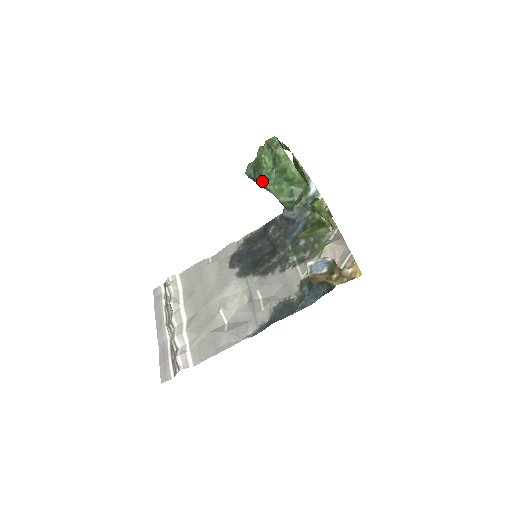
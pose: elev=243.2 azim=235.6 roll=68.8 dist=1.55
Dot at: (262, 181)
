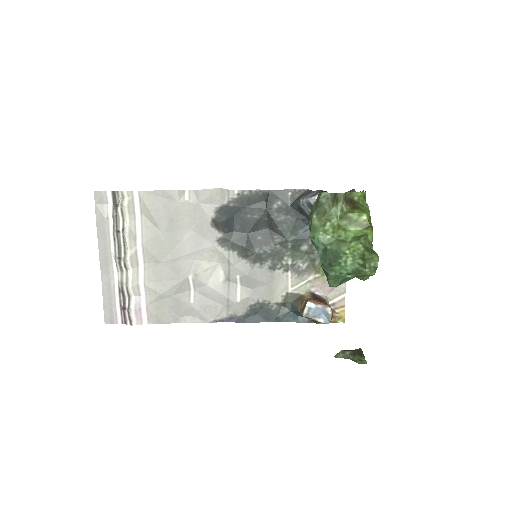
Dot at: (328, 273)
